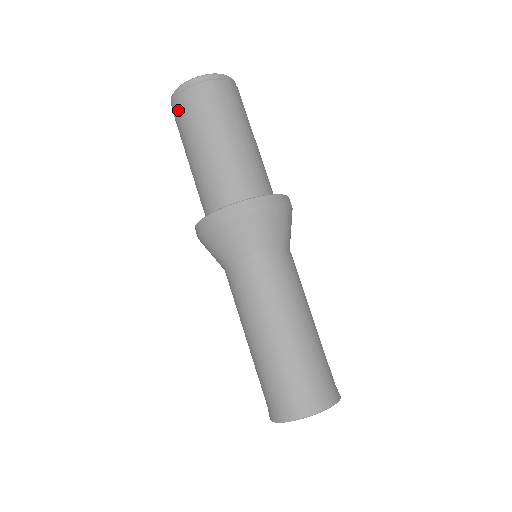
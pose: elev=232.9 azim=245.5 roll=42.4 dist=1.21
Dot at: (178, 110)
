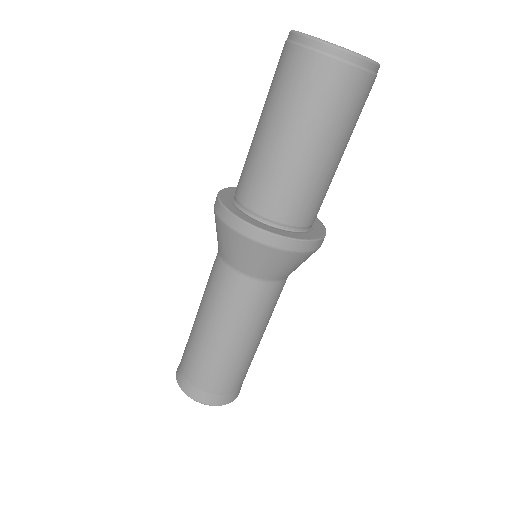
Dot at: (301, 67)
